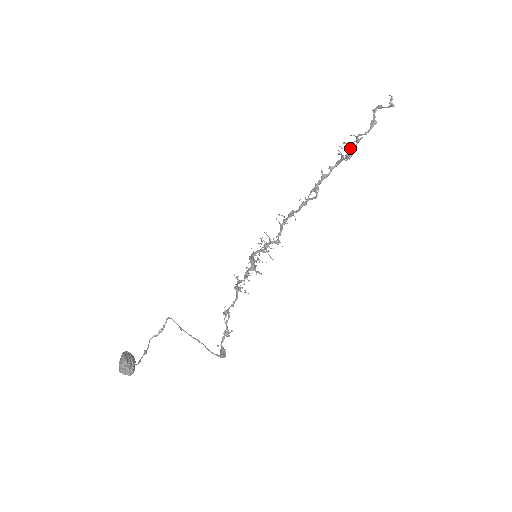
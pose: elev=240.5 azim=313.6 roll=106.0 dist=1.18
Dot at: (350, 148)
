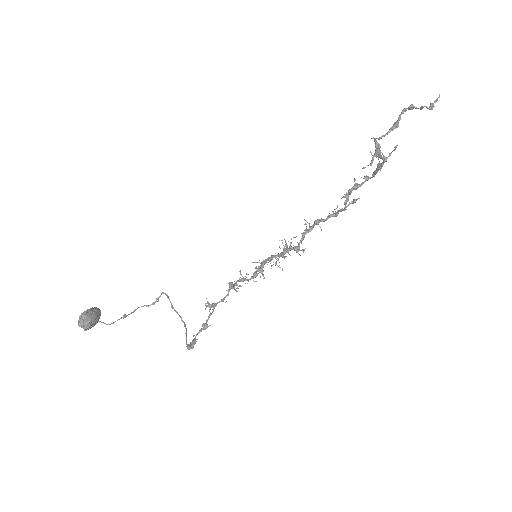
Dot at: (374, 155)
